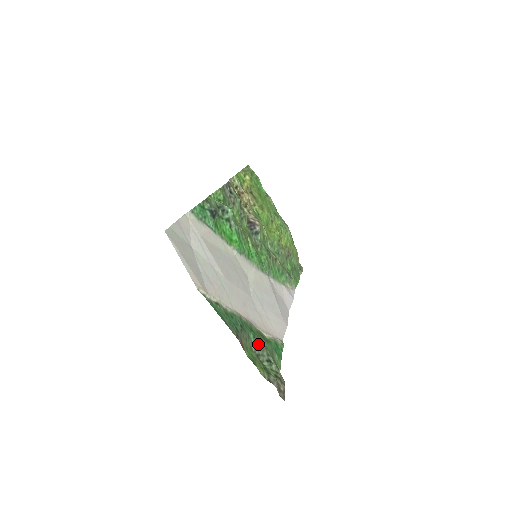
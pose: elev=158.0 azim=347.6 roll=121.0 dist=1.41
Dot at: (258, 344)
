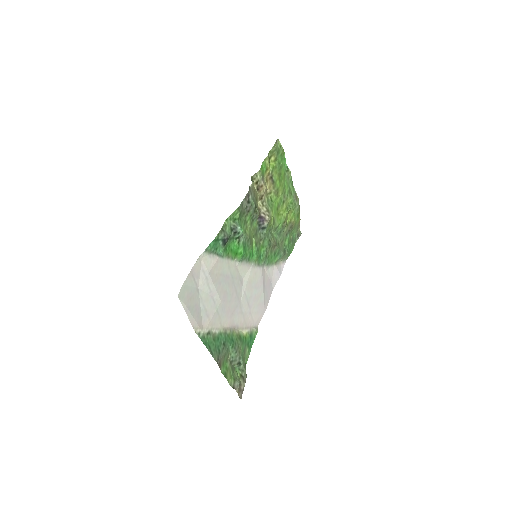
Dot at: (234, 352)
